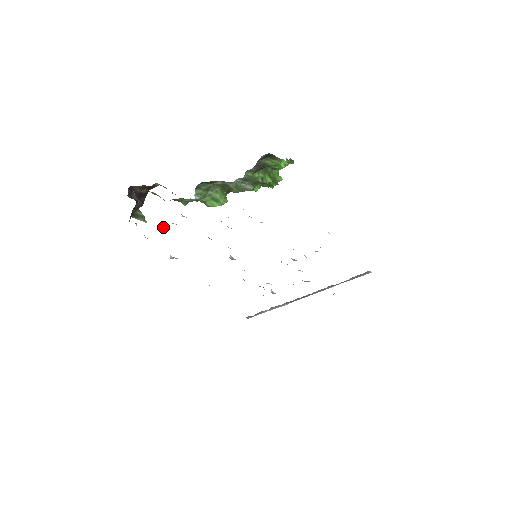
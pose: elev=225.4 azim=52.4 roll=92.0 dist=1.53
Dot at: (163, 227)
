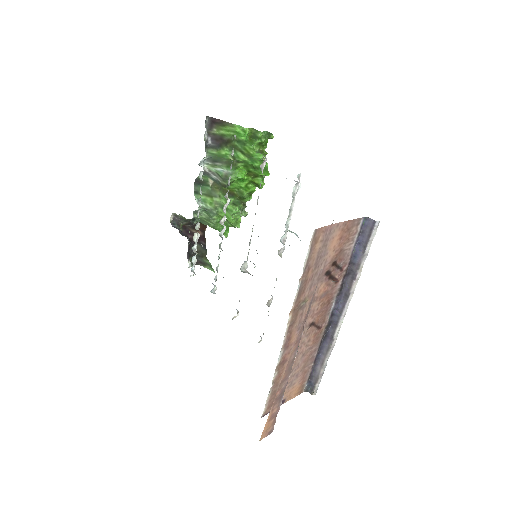
Dot at: (196, 253)
